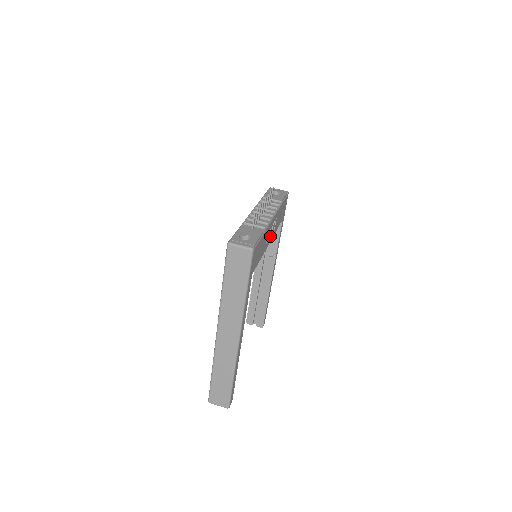
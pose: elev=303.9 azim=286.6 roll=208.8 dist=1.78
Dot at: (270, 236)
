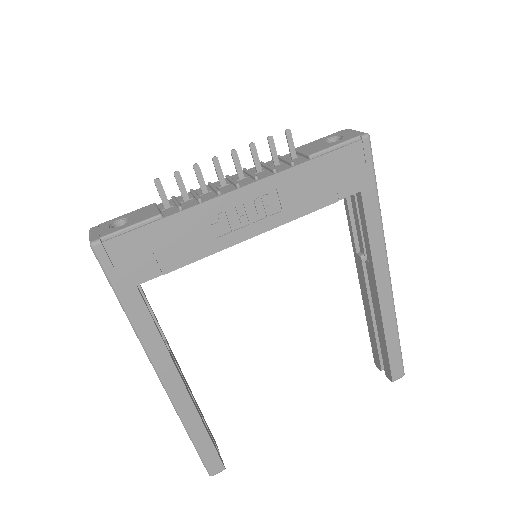
Dot at: (249, 223)
